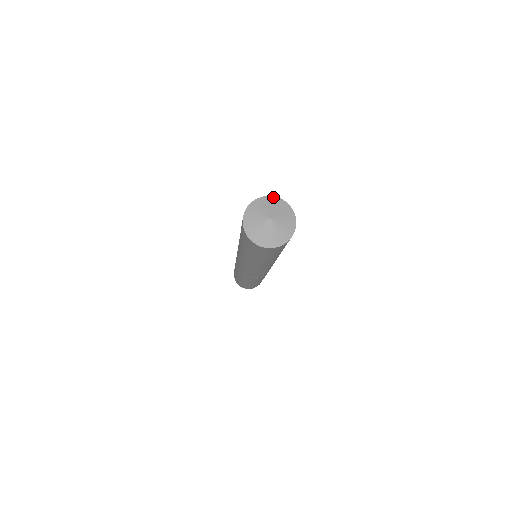
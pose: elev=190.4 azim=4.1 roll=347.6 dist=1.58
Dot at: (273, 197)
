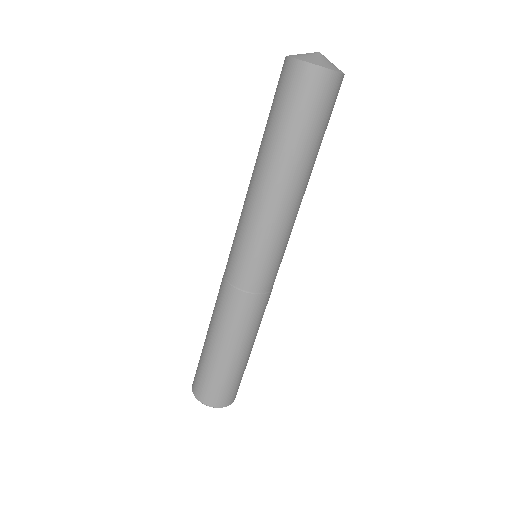
Dot at: occluded
